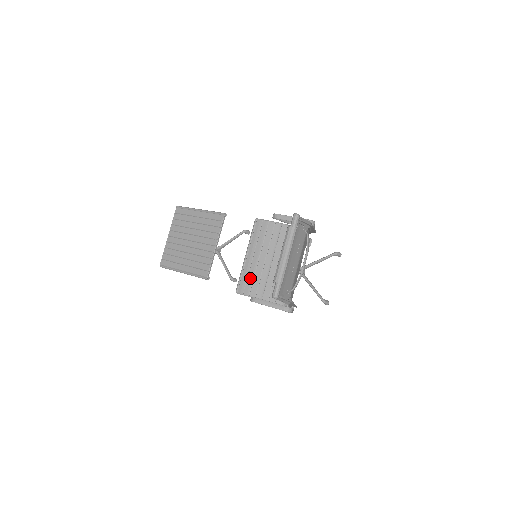
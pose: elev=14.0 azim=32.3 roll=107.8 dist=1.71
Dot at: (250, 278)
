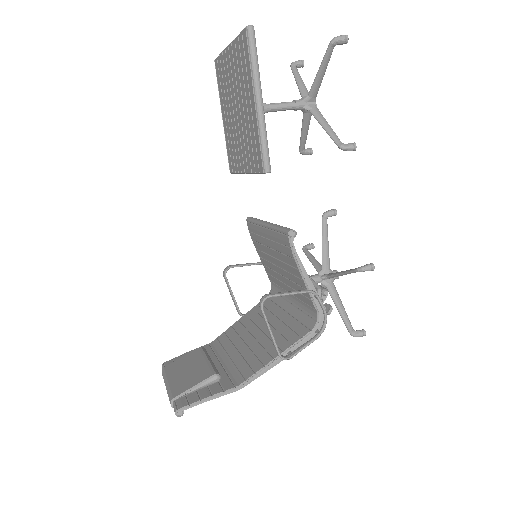
Dot at: (257, 238)
